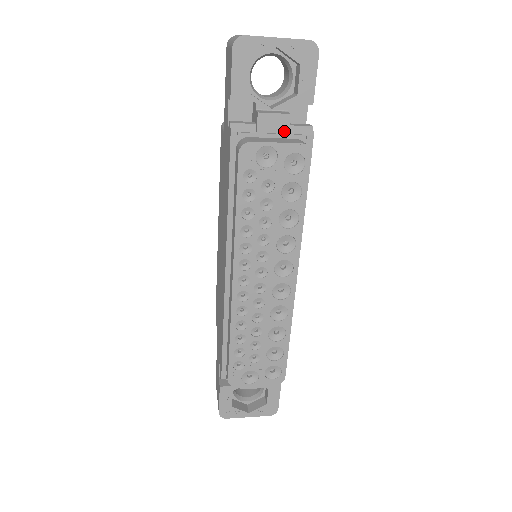
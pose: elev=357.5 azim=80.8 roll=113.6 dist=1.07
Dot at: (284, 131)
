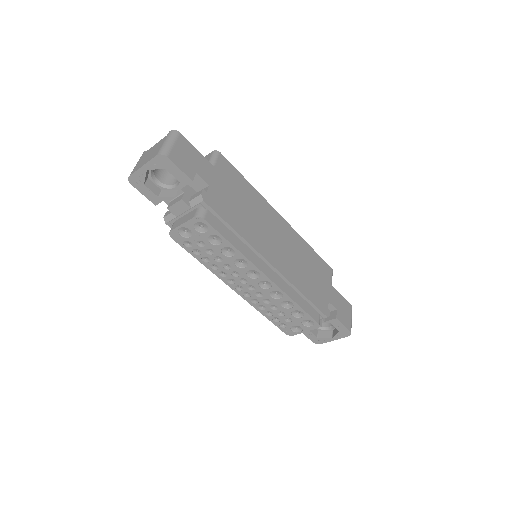
Dot at: (187, 208)
